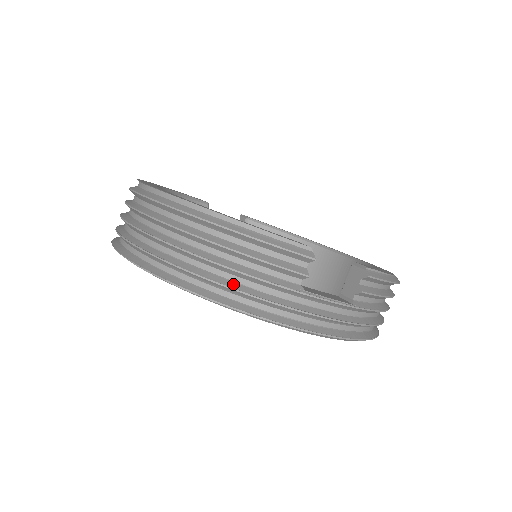
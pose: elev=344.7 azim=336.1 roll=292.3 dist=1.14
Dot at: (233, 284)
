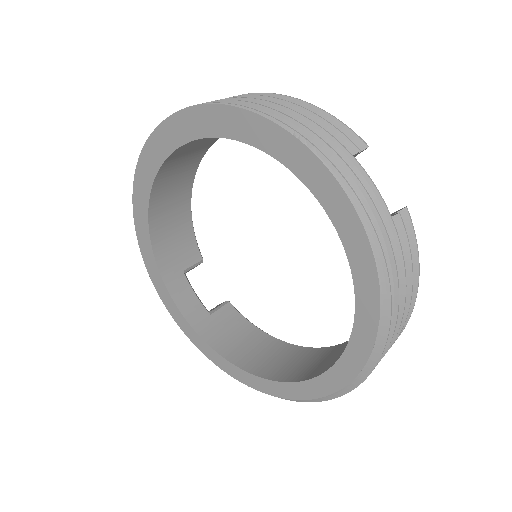
Dot at: (289, 120)
